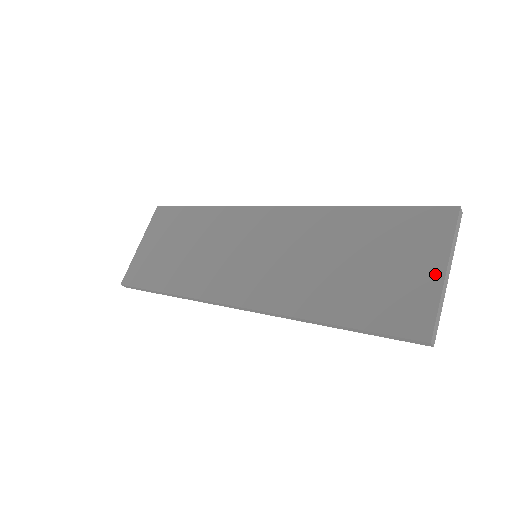
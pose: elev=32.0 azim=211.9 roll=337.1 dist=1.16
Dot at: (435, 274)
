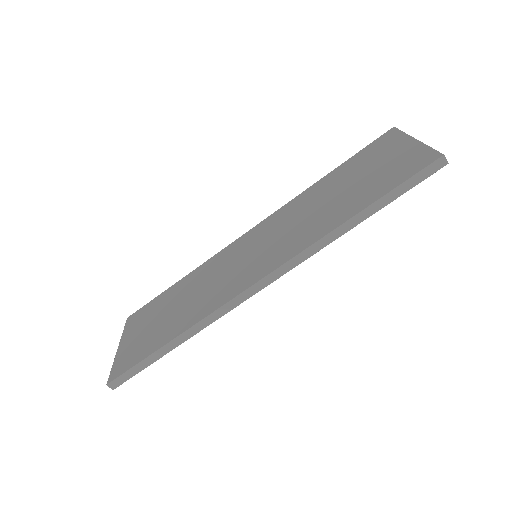
Dot at: (410, 144)
